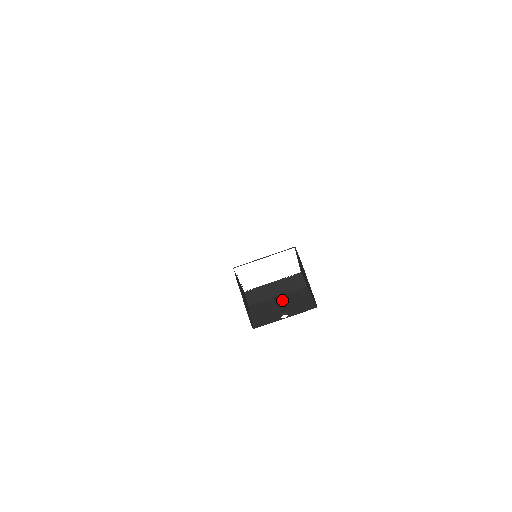
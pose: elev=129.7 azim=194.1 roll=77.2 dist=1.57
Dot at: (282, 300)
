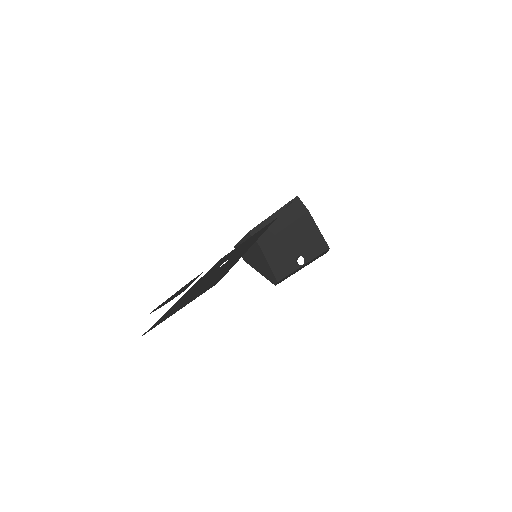
Dot at: (290, 237)
